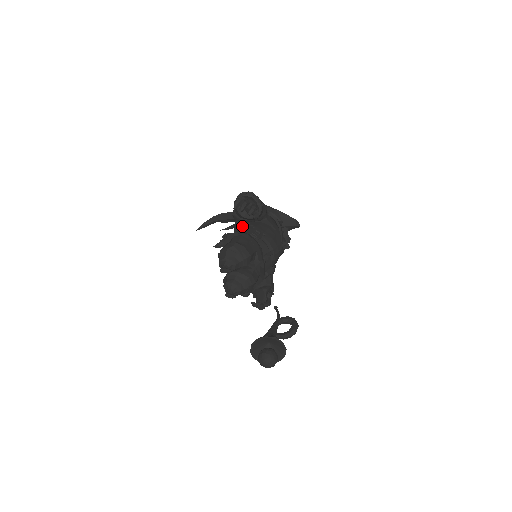
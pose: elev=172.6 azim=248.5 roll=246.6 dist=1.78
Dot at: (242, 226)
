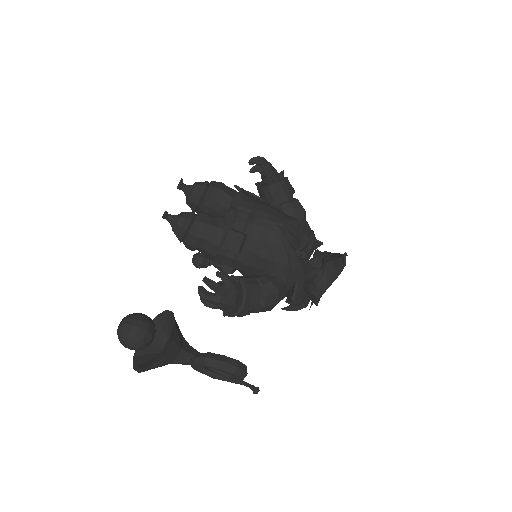
Dot at: occluded
